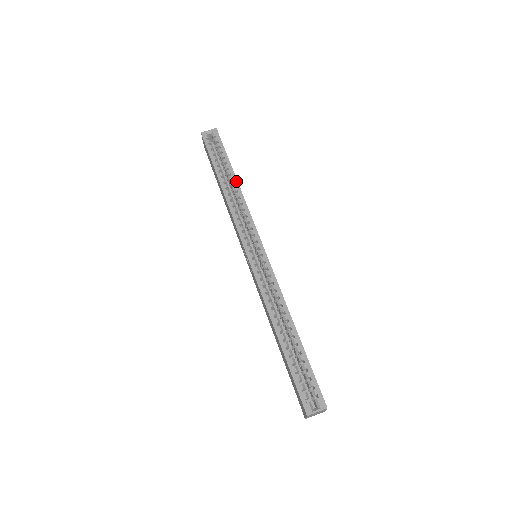
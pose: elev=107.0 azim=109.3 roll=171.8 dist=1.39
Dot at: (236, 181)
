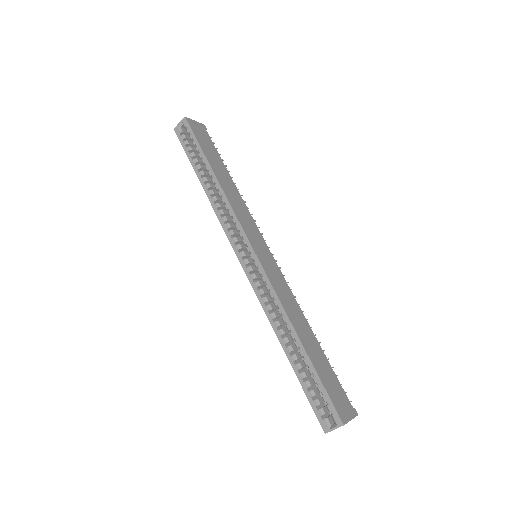
Dot at: (214, 177)
